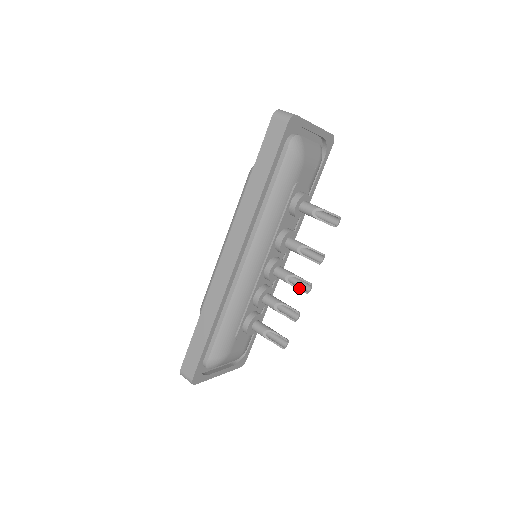
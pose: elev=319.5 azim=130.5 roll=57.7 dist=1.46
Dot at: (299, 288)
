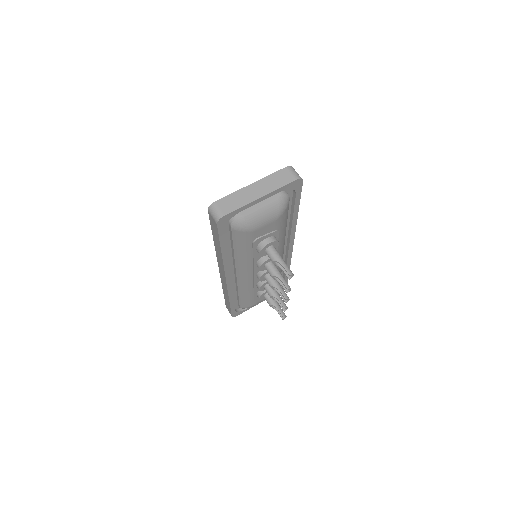
Dot at: (281, 296)
